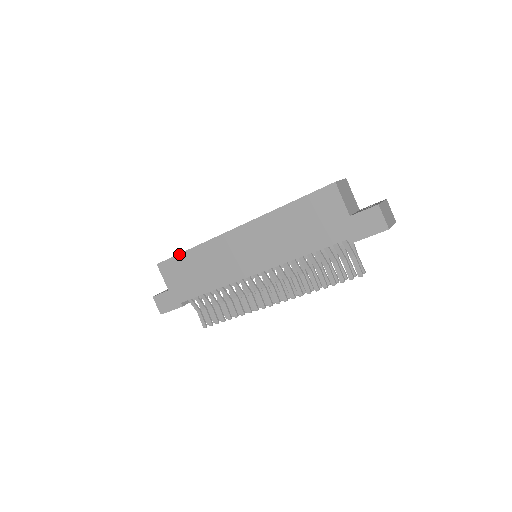
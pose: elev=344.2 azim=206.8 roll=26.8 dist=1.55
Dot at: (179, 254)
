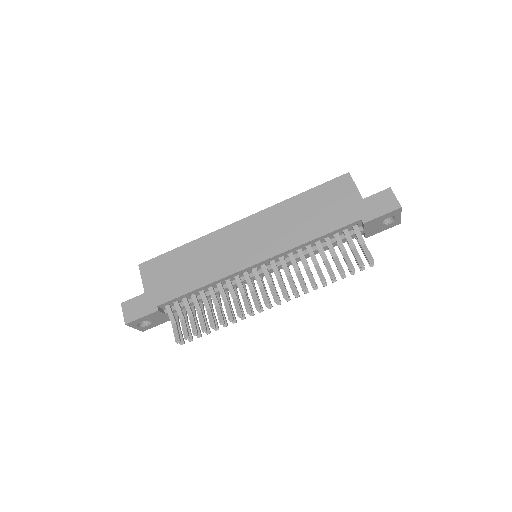
Dot at: (170, 251)
